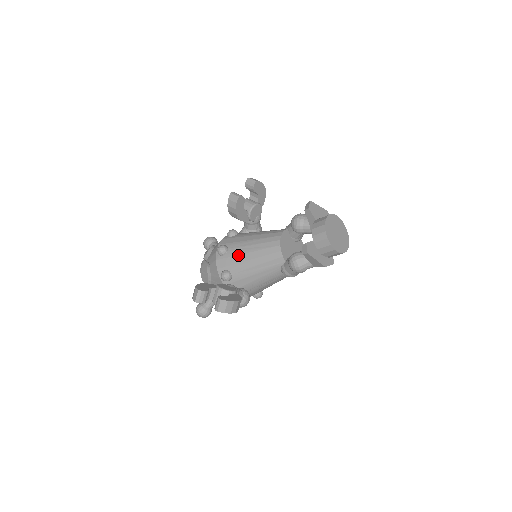
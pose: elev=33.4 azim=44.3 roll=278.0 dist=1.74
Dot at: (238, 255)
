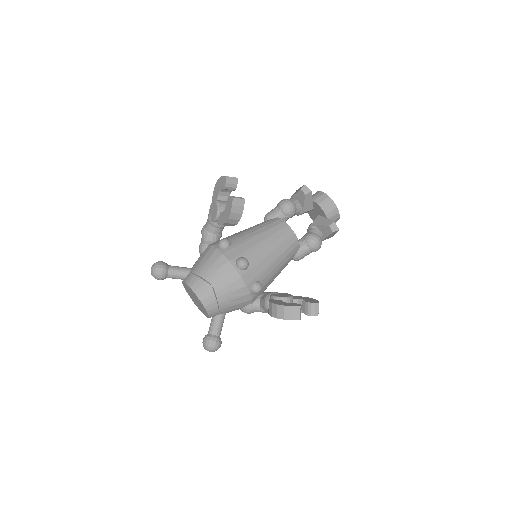
Dot at: (262, 261)
